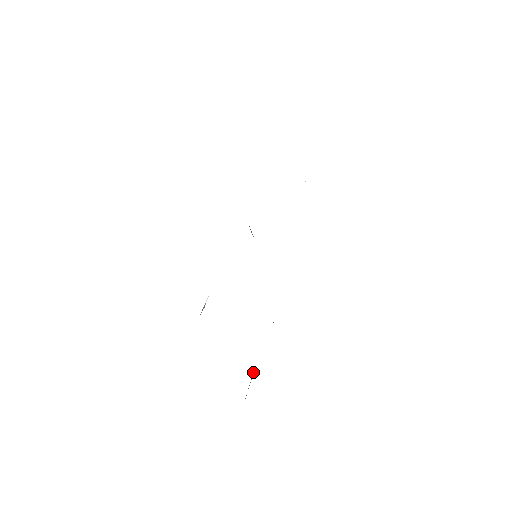
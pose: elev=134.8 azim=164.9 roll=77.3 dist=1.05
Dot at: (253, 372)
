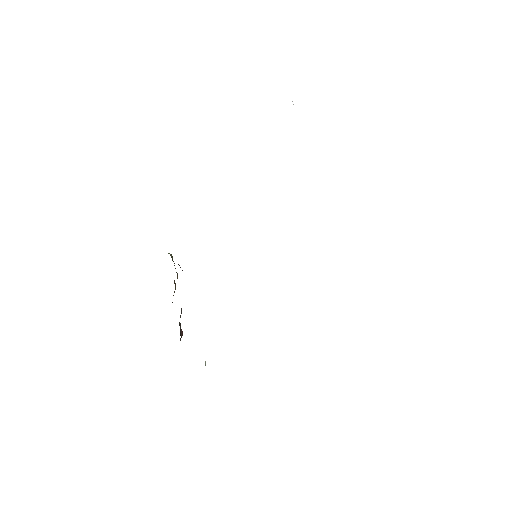
Dot at: occluded
